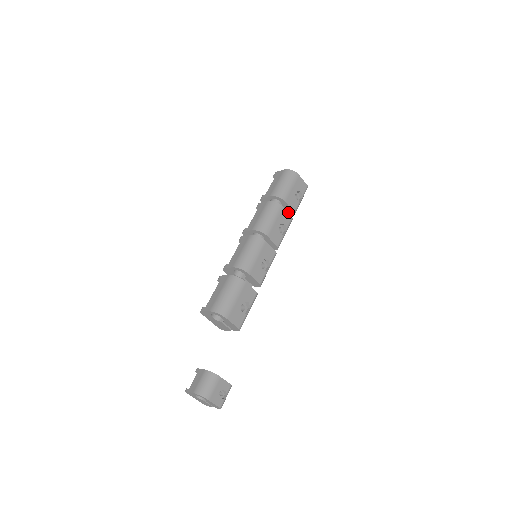
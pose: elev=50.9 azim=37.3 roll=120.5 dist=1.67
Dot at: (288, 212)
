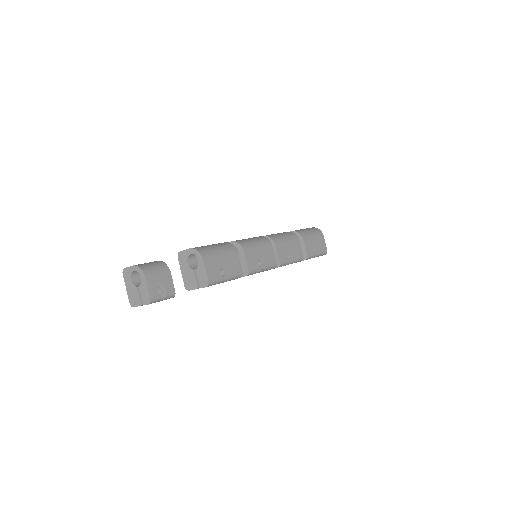
Dot at: occluded
